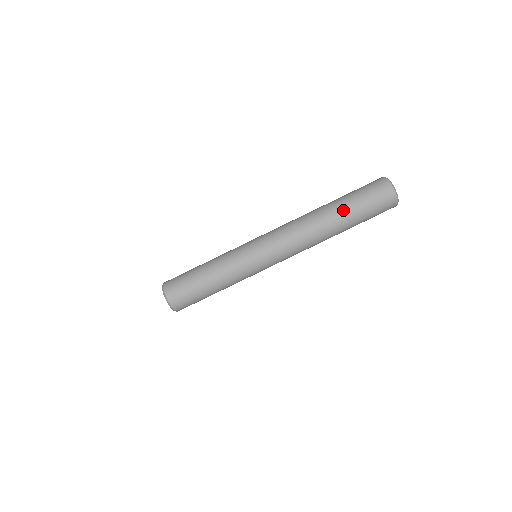
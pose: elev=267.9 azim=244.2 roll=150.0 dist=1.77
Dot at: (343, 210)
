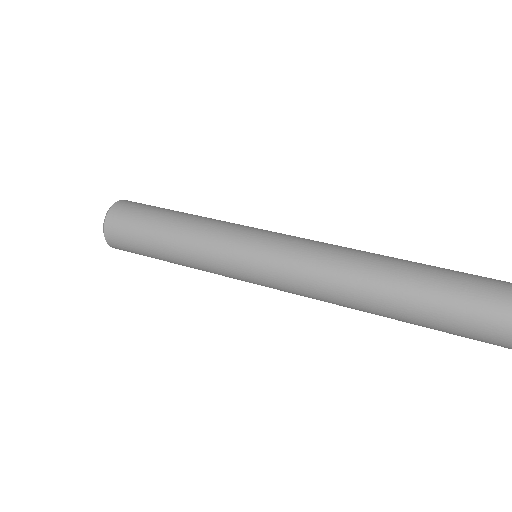
Dot at: (430, 278)
